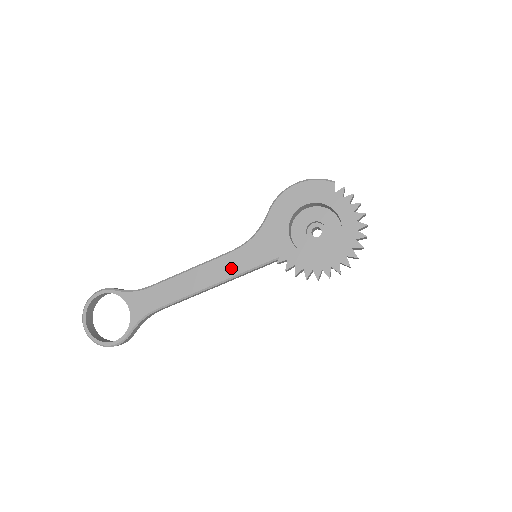
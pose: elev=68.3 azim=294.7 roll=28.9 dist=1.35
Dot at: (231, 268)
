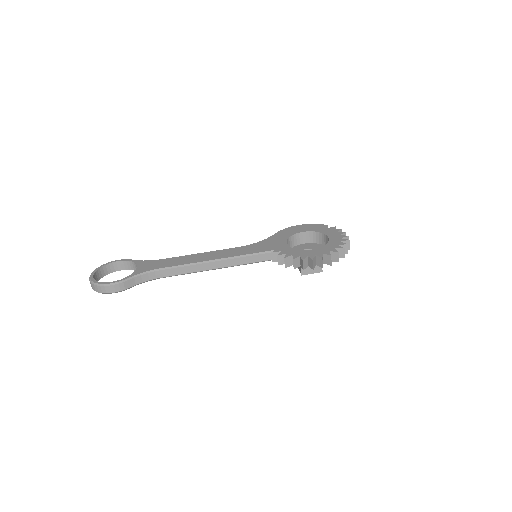
Dot at: (234, 253)
